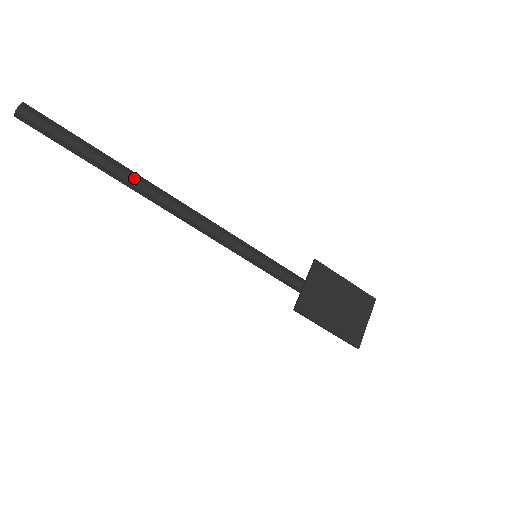
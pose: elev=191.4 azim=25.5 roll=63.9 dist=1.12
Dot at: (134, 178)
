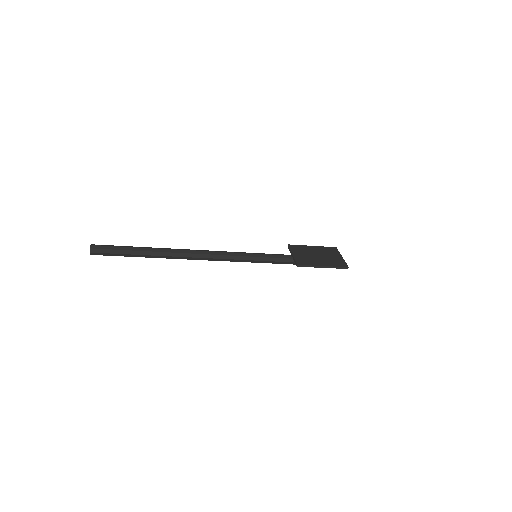
Dot at: (167, 249)
